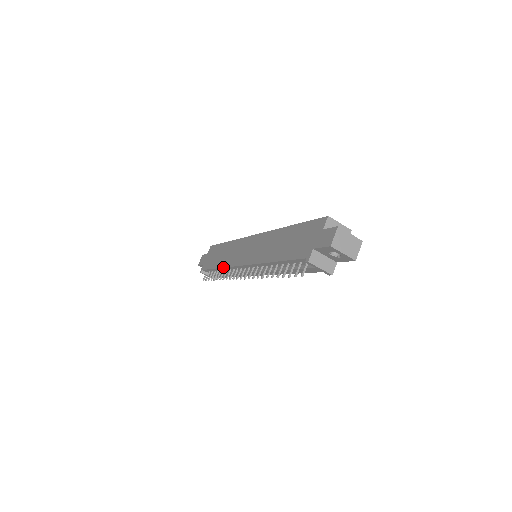
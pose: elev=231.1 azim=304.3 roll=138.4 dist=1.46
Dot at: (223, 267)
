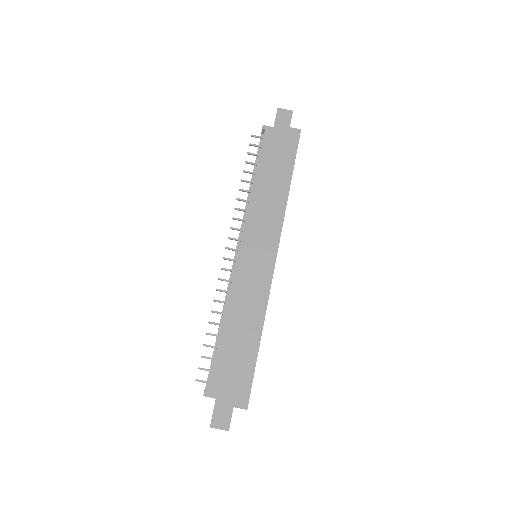
Dot at: (250, 200)
